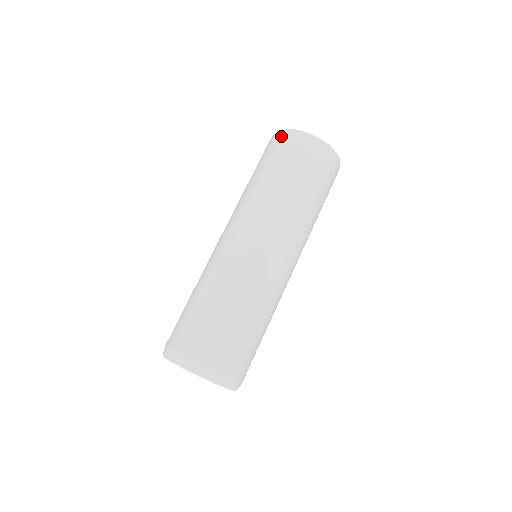
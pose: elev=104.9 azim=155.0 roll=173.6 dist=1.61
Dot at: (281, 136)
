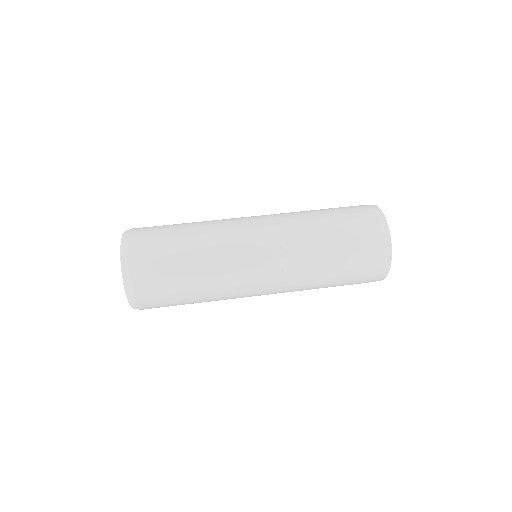
Dot at: occluded
